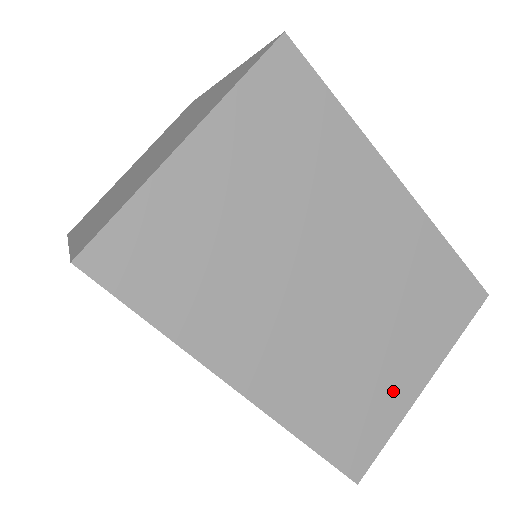
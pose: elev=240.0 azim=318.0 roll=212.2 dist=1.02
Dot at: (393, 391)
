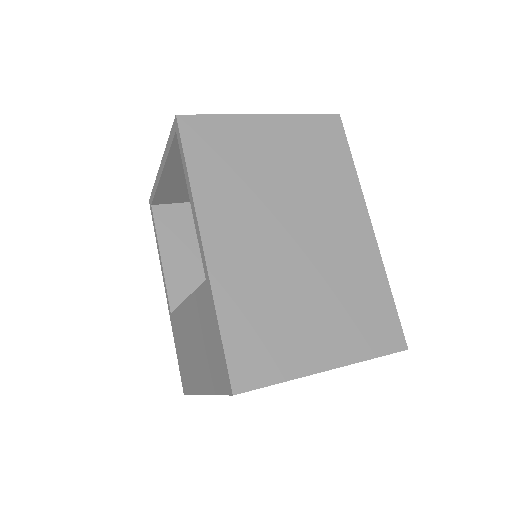
Dot at: (301, 348)
